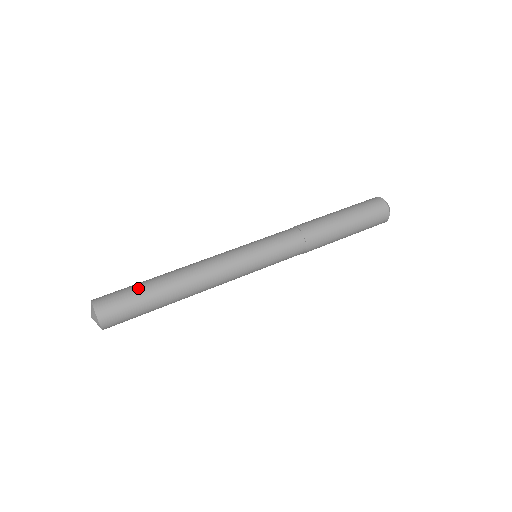
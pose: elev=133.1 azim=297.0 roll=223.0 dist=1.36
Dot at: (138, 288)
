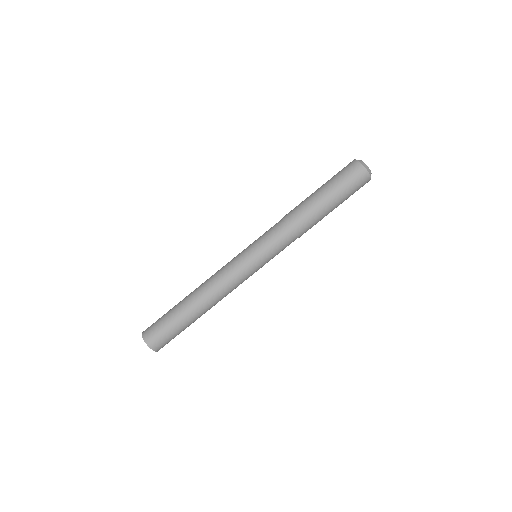
Dot at: (169, 315)
